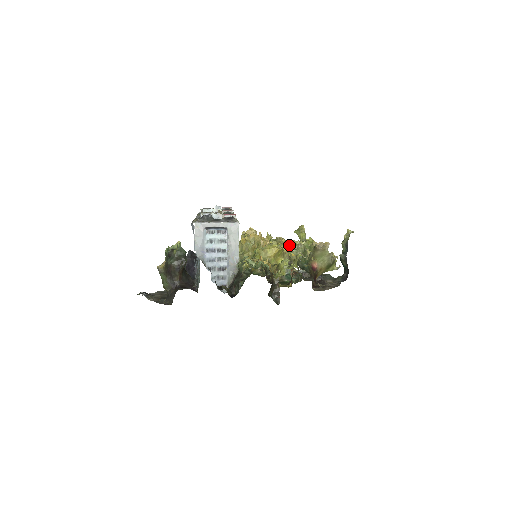
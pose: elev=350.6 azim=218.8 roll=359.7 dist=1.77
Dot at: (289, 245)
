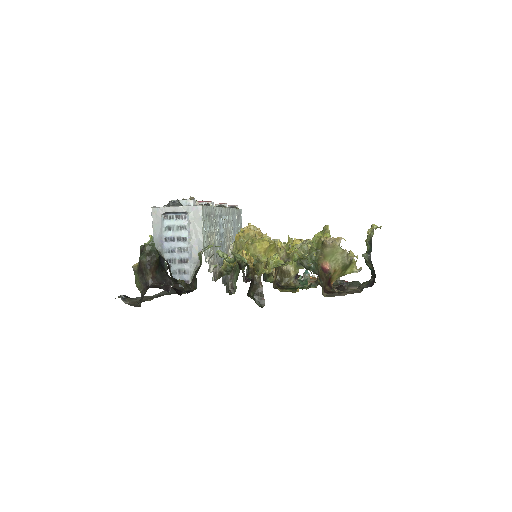
Dot at: occluded
